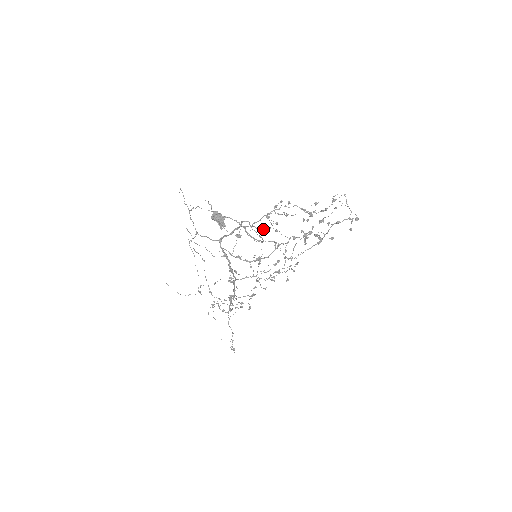
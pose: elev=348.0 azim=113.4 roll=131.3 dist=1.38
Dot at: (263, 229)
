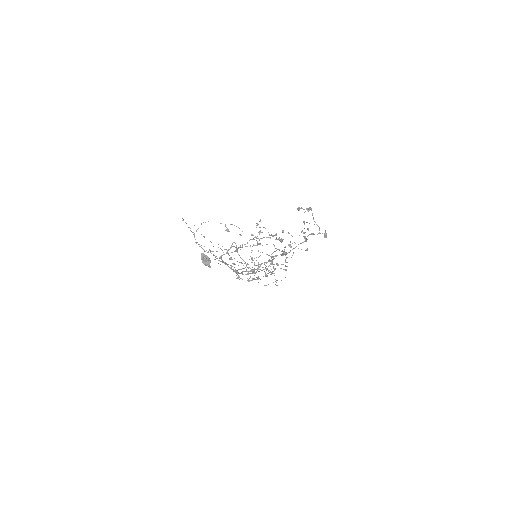
Dot at: occluded
